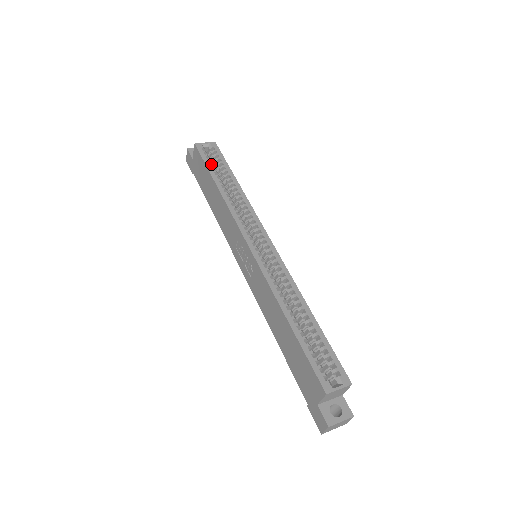
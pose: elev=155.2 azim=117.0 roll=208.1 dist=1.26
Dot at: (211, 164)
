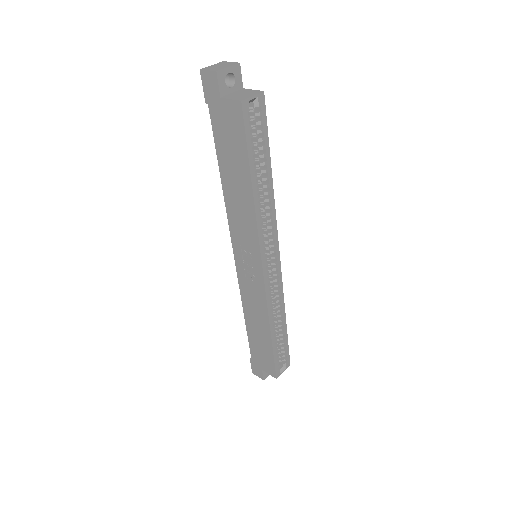
Dot at: occluded
